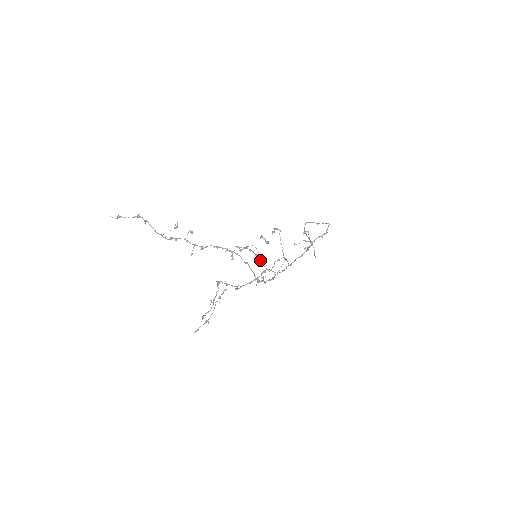
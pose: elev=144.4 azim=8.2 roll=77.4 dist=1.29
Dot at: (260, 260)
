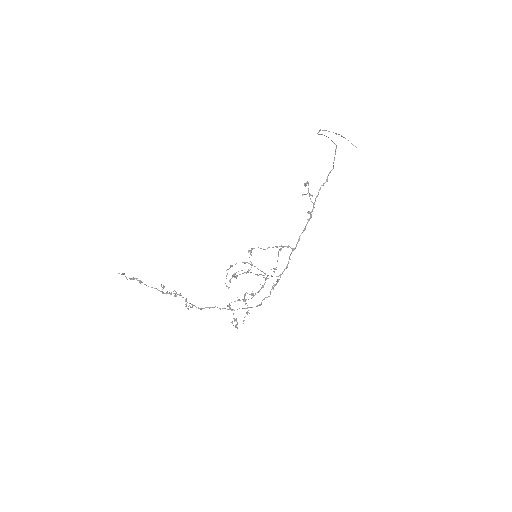
Dot at: occluded
